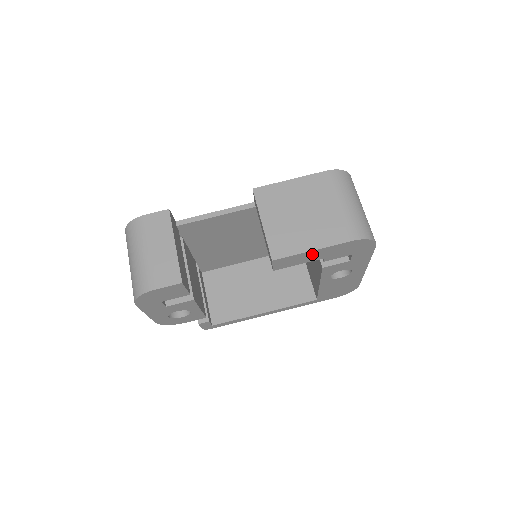
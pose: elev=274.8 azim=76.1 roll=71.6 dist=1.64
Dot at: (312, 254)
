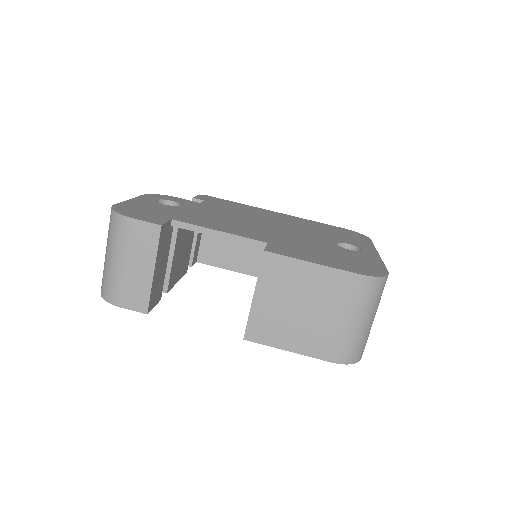
Dot at: occluded
